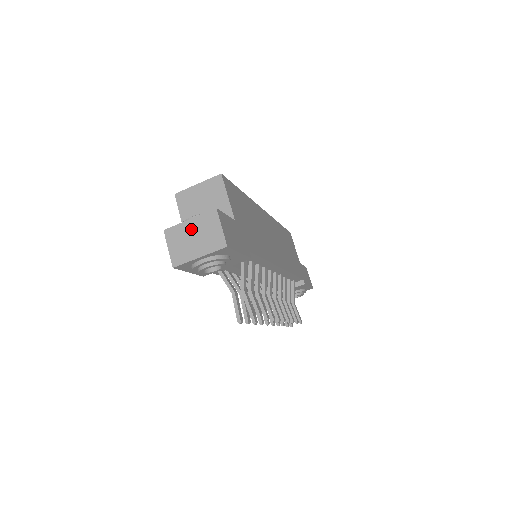
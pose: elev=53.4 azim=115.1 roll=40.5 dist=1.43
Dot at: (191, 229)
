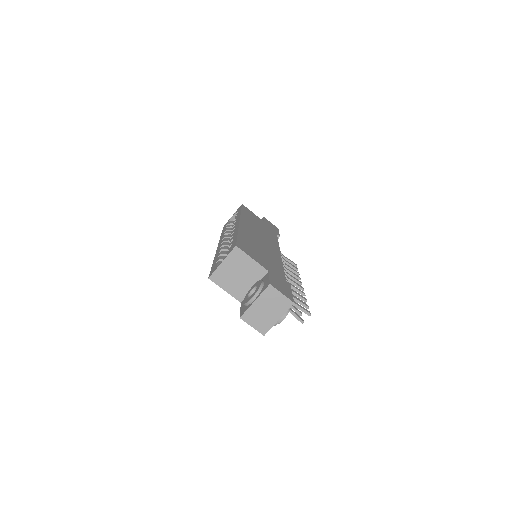
Dot at: (260, 306)
